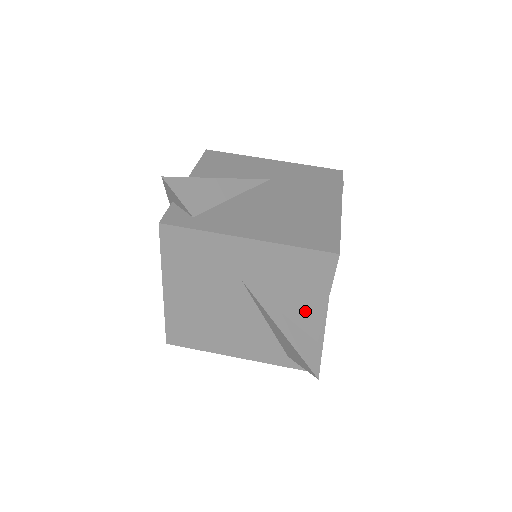
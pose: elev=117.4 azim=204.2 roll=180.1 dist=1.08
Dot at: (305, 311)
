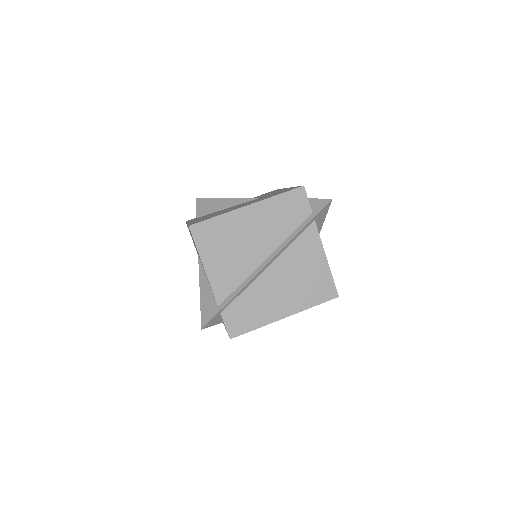
Dot at: occluded
